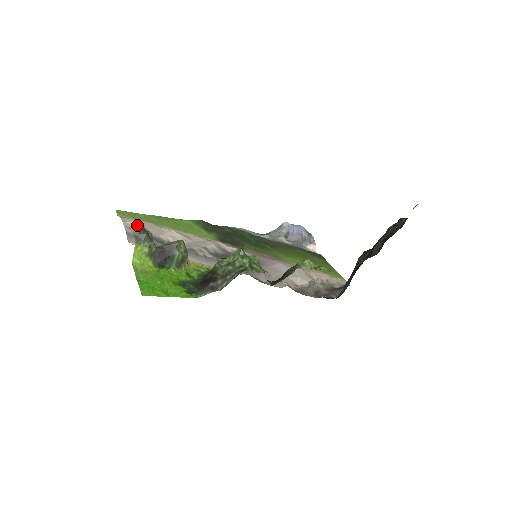
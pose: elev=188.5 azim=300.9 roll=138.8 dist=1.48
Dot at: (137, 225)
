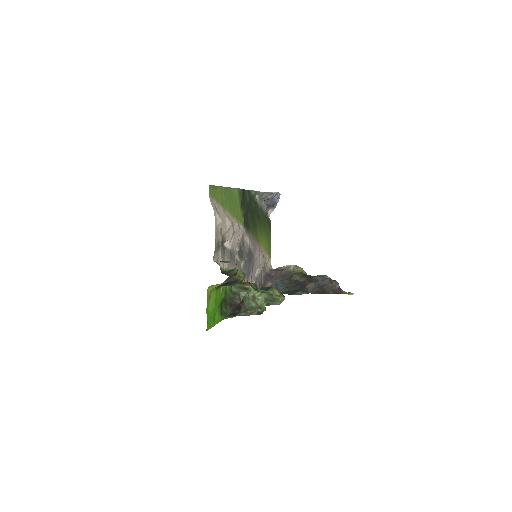
Dot at: occluded
